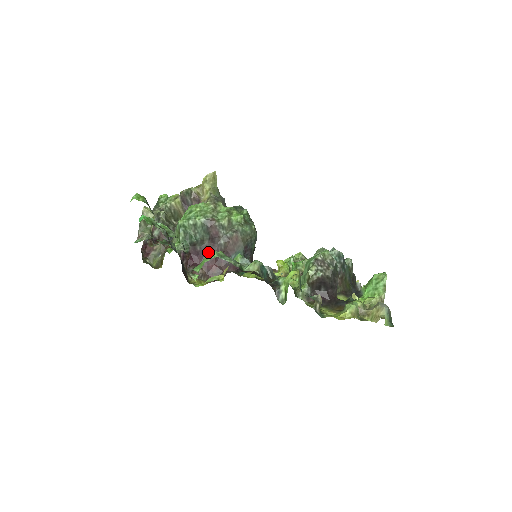
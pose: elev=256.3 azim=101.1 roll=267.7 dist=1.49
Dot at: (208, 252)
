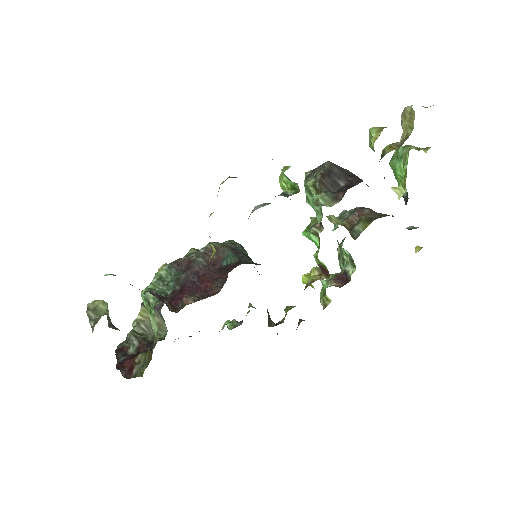
Dot at: (190, 279)
